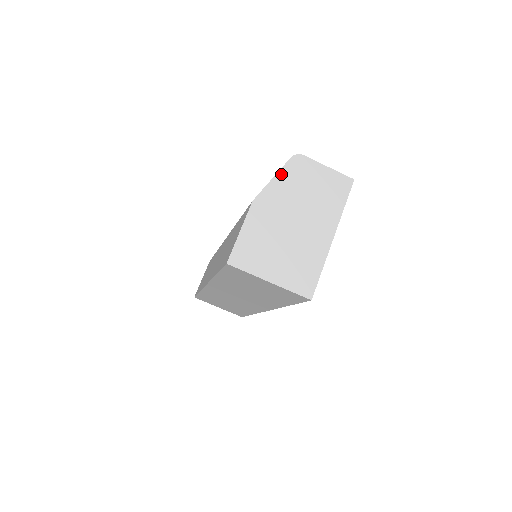
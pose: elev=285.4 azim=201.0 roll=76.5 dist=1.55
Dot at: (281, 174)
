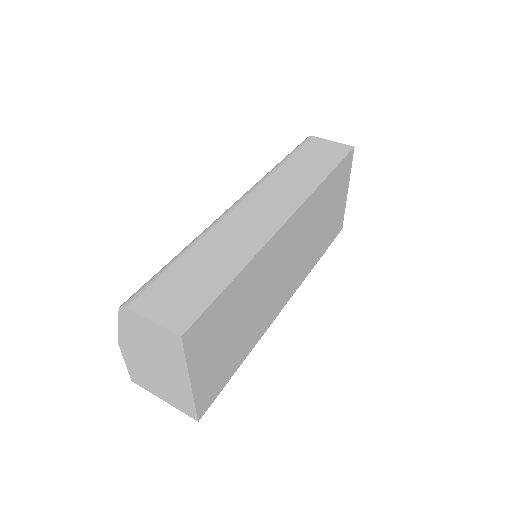
Dot at: (121, 324)
